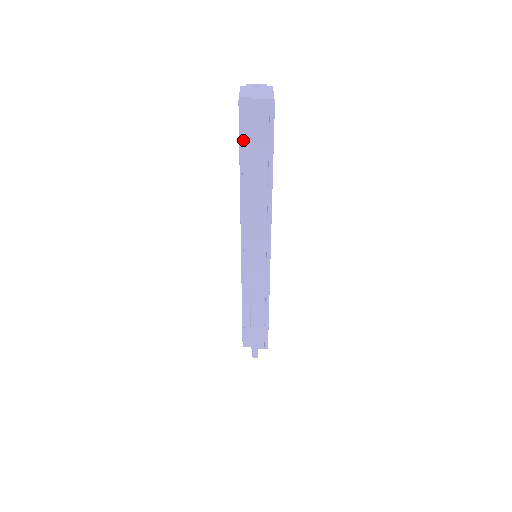
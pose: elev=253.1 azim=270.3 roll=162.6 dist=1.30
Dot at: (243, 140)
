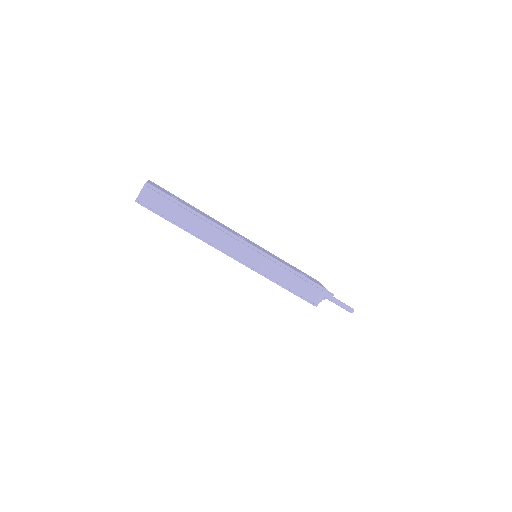
Dot at: (161, 214)
